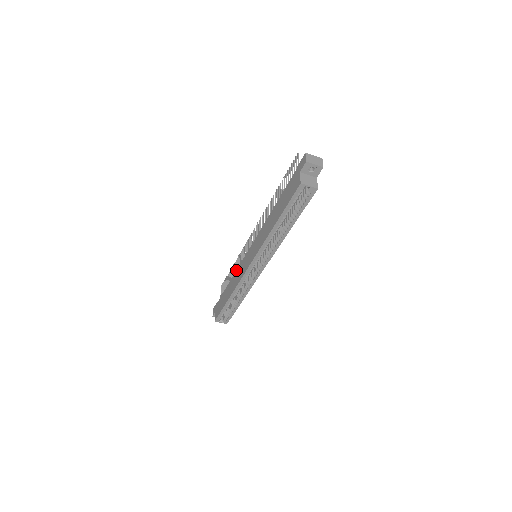
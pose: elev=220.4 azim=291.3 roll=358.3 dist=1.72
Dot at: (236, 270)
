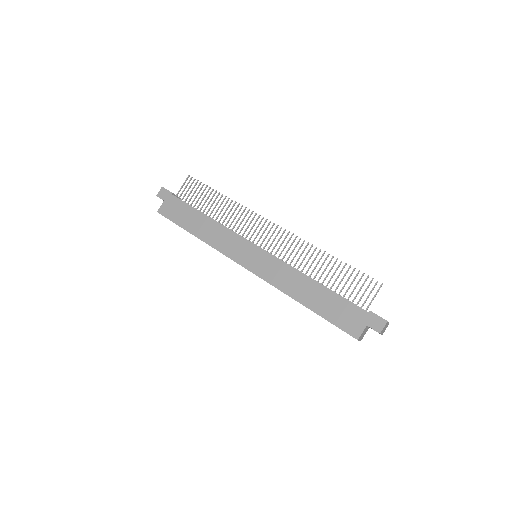
Dot at: (224, 226)
